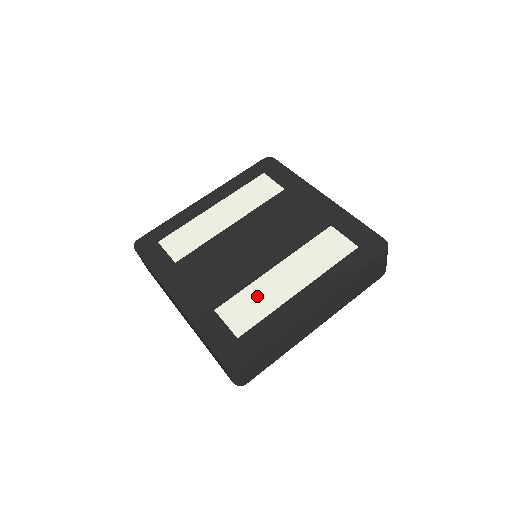
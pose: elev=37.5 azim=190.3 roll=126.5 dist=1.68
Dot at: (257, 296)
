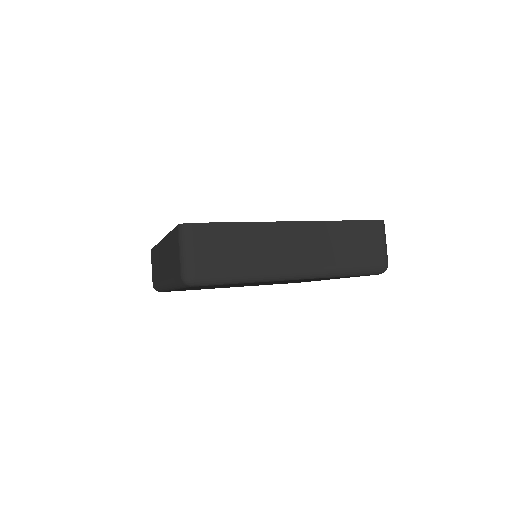
Dot at: occluded
